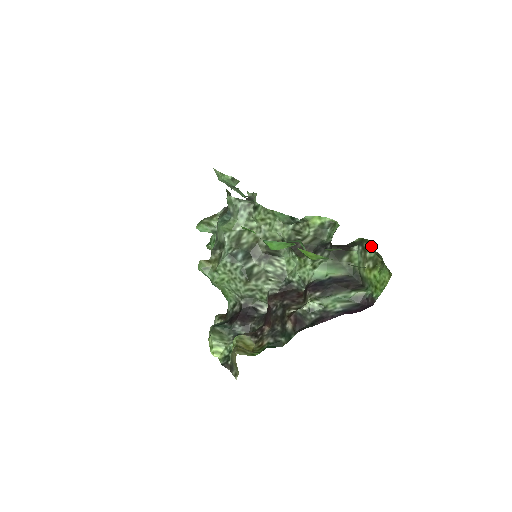
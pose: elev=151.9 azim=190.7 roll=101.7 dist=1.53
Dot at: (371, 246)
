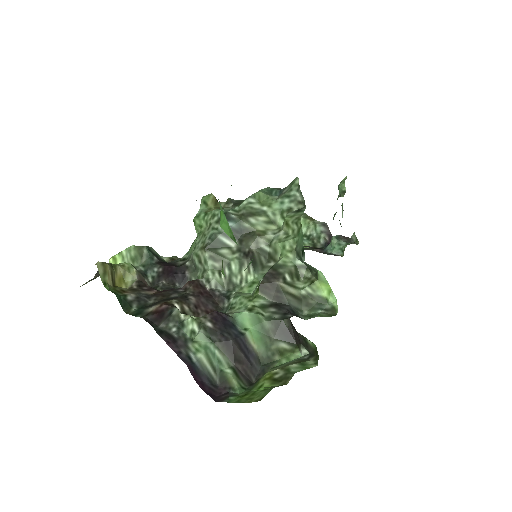
Dot at: (309, 365)
